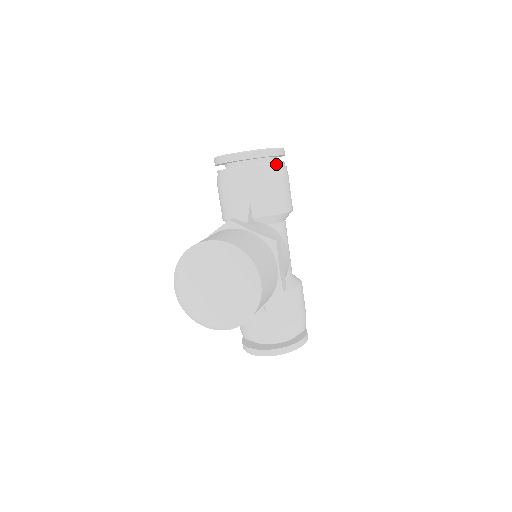
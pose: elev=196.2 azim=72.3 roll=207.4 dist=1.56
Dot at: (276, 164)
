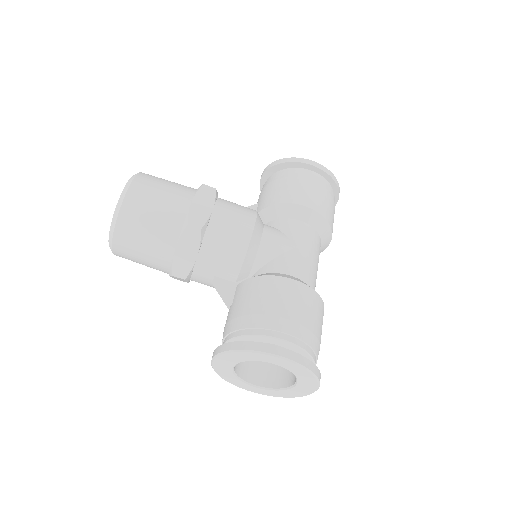
Dot at: (293, 169)
